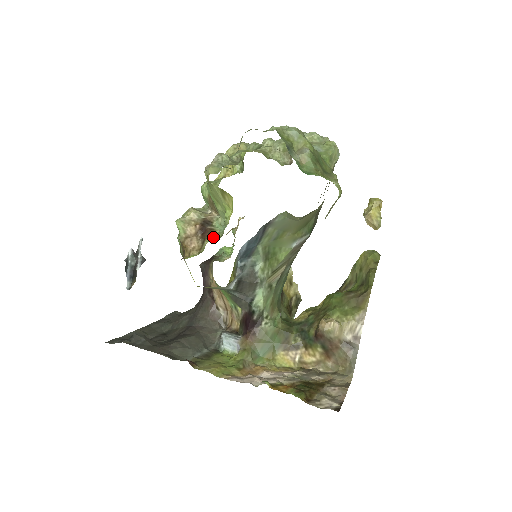
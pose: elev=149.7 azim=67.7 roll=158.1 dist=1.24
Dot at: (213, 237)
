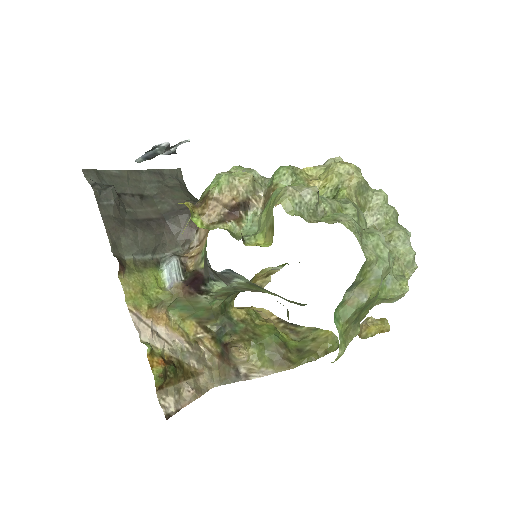
Dot at: (233, 227)
